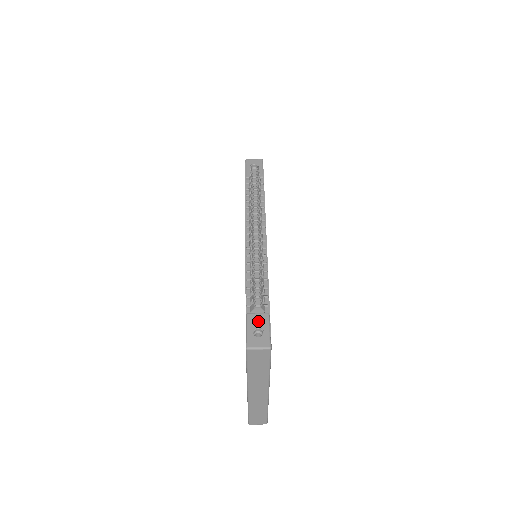
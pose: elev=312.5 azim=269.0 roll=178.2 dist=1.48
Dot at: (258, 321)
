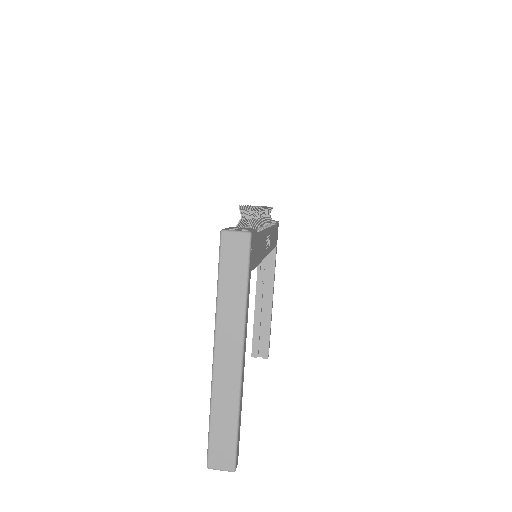
Dot at: (242, 228)
